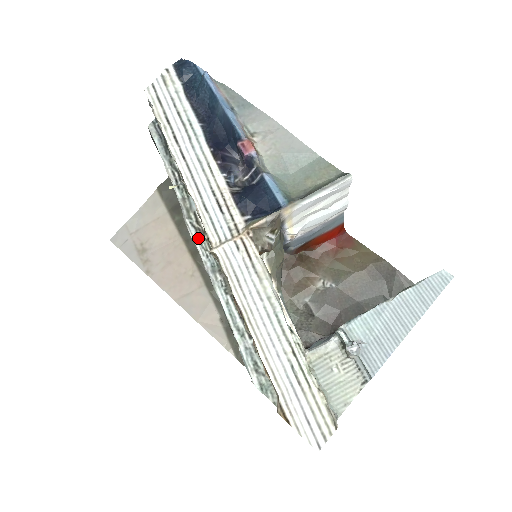
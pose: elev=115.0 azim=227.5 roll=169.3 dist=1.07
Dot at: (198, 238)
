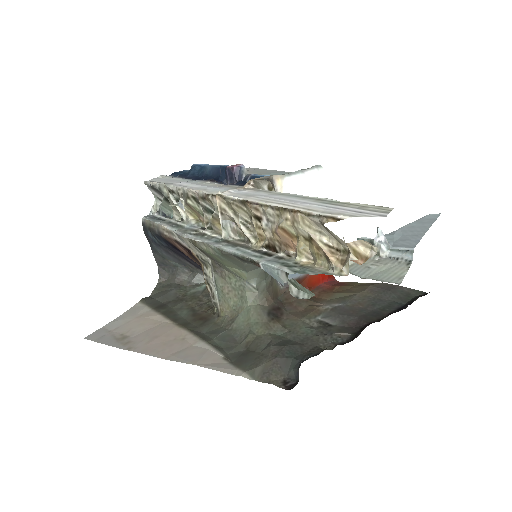
Dot at: (197, 237)
